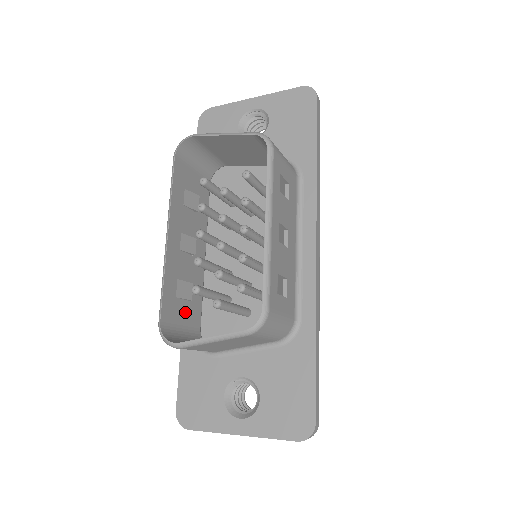
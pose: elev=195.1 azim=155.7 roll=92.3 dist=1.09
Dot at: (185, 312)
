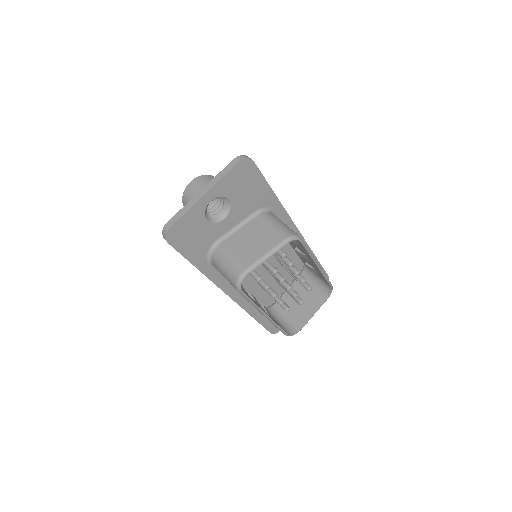
Dot at: occluded
